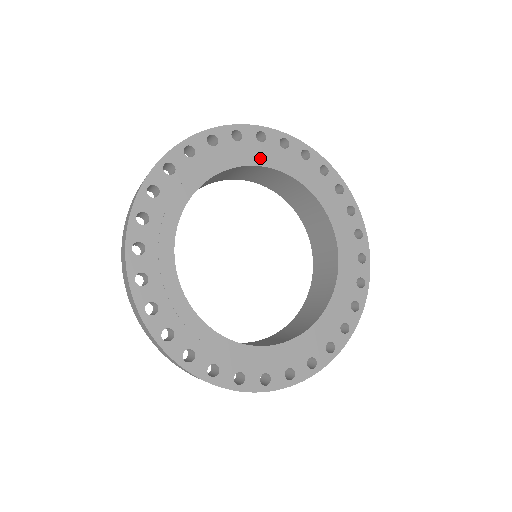
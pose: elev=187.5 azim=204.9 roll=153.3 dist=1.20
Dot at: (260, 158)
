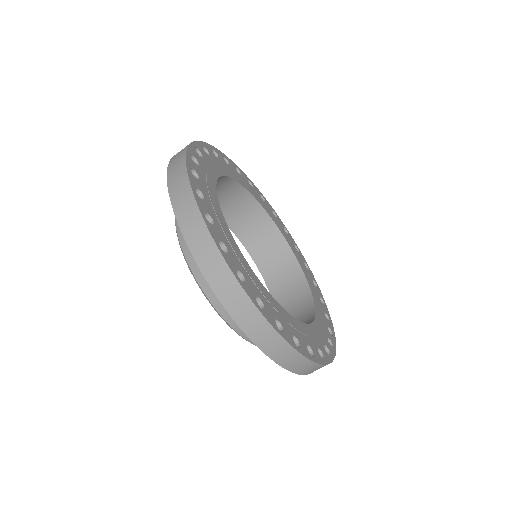
Dot at: (292, 247)
